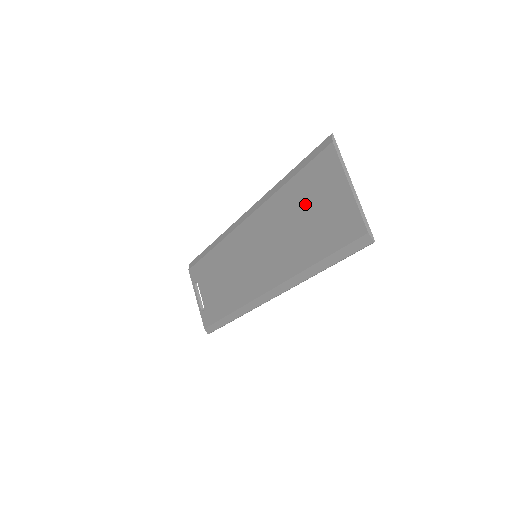
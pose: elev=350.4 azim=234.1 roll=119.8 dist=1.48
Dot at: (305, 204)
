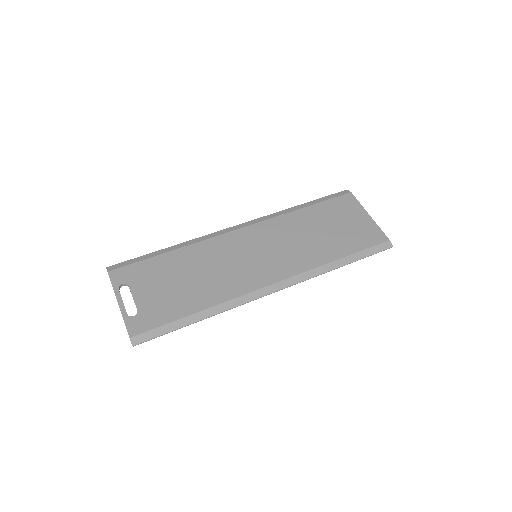
Dot at: (326, 221)
